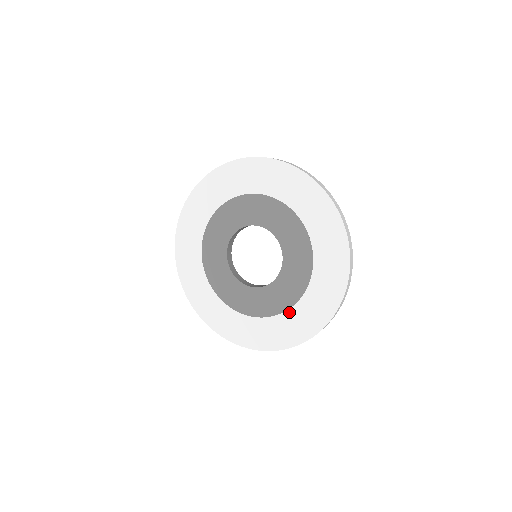
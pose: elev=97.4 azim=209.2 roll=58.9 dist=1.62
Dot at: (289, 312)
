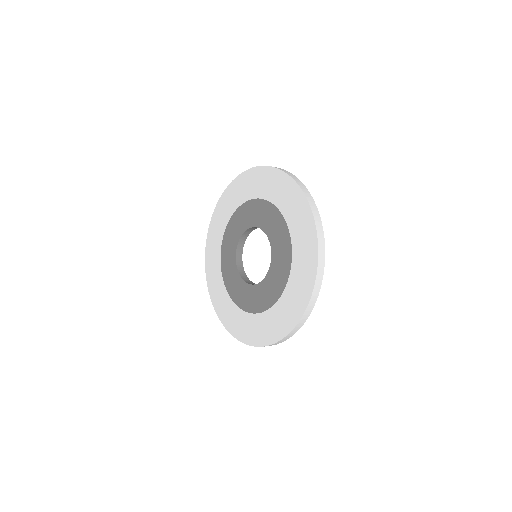
Dot at: (227, 295)
